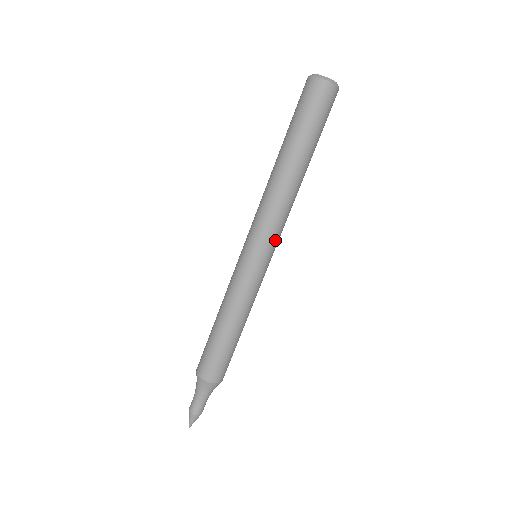
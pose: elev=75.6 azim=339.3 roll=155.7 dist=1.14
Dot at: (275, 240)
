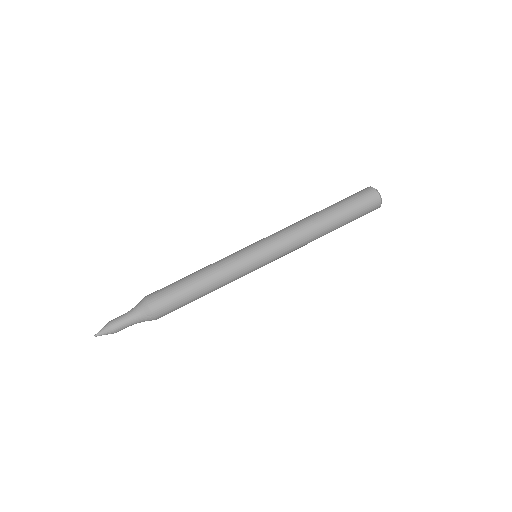
Dot at: (279, 257)
